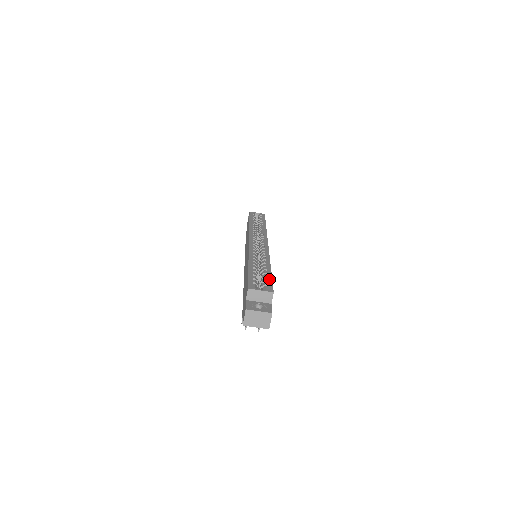
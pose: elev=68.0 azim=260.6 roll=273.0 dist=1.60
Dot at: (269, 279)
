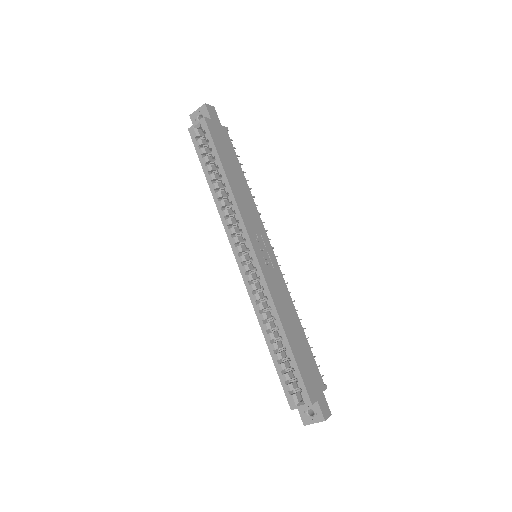
Dot at: (297, 374)
